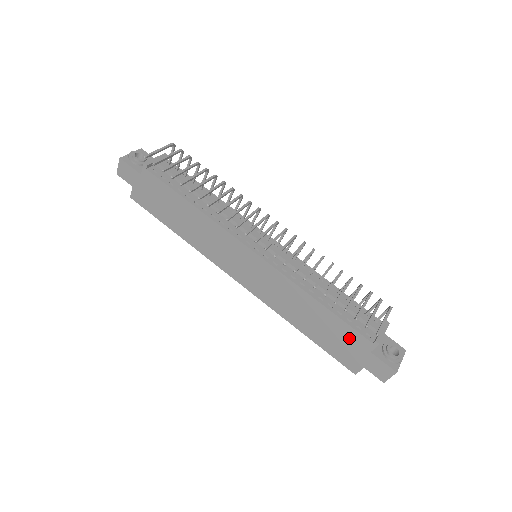
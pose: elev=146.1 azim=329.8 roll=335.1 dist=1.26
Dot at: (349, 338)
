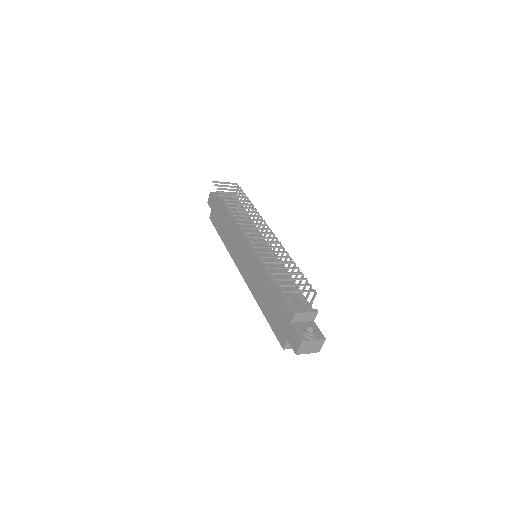
Dot at: (282, 311)
